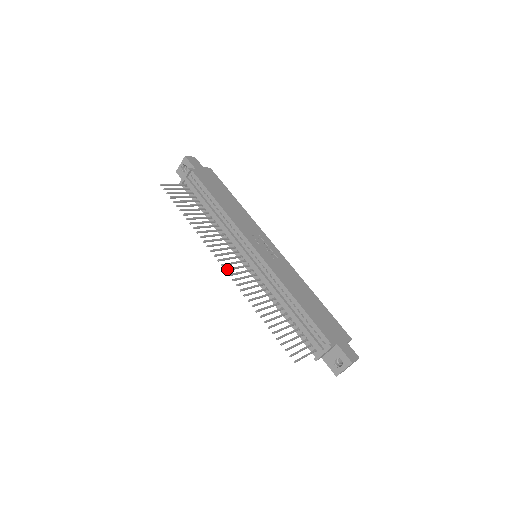
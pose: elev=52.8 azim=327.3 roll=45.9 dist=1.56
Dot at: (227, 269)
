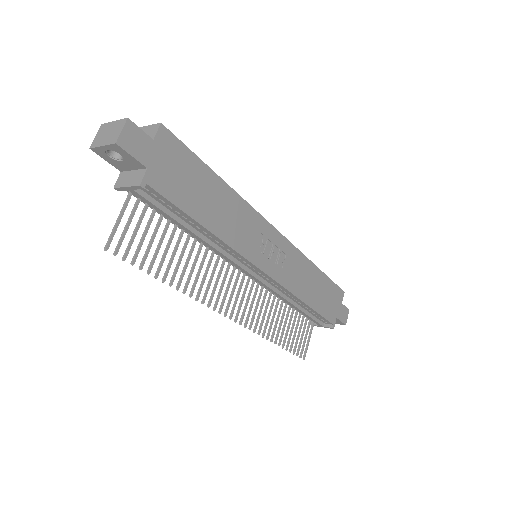
Dot at: (237, 318)
